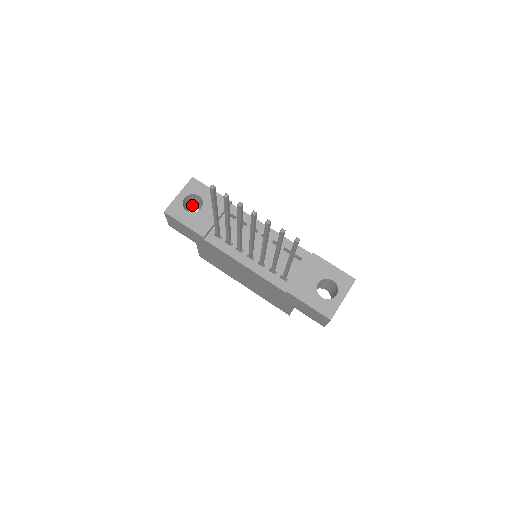
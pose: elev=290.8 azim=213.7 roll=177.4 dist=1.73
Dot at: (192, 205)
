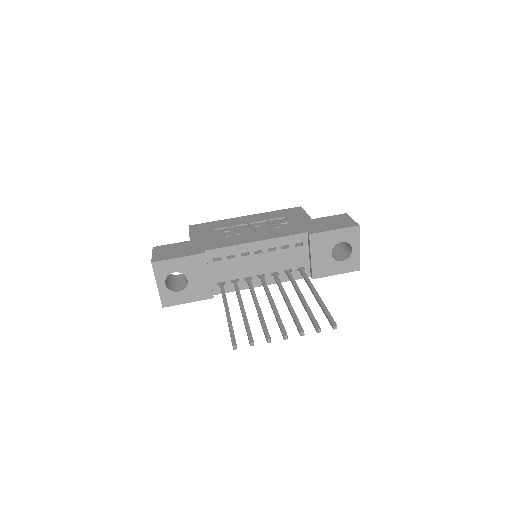
Dot at: occluded
